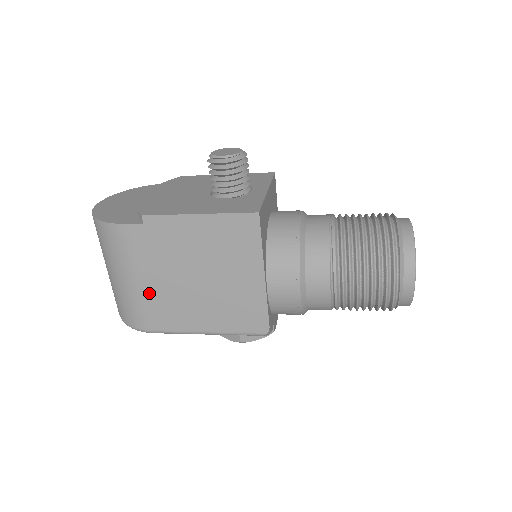
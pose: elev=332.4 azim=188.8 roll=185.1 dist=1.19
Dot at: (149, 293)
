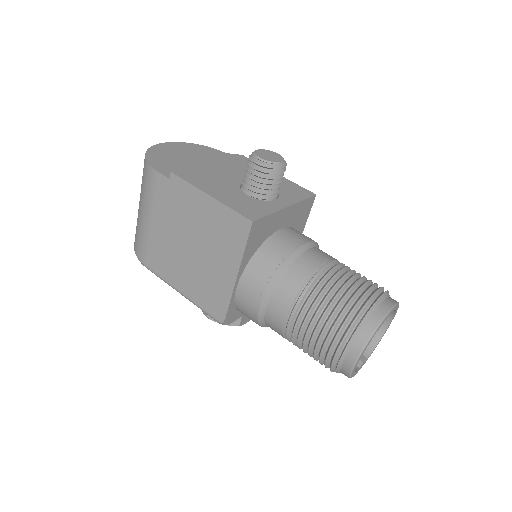
Dot at: (154, 235)
